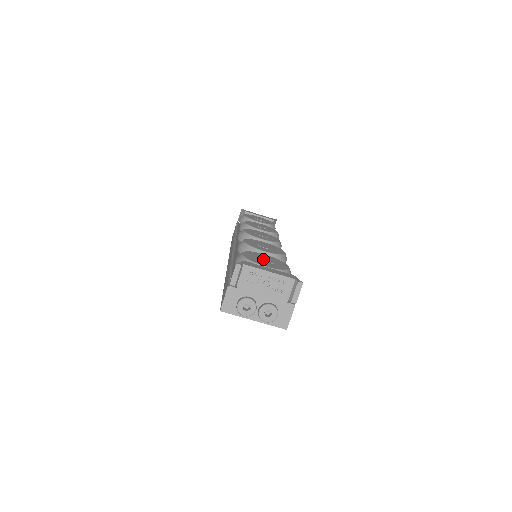
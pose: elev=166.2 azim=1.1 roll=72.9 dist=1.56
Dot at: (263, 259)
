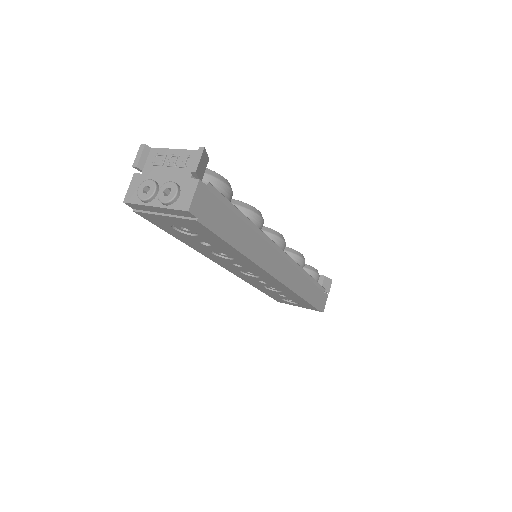
Dot at: occluded
